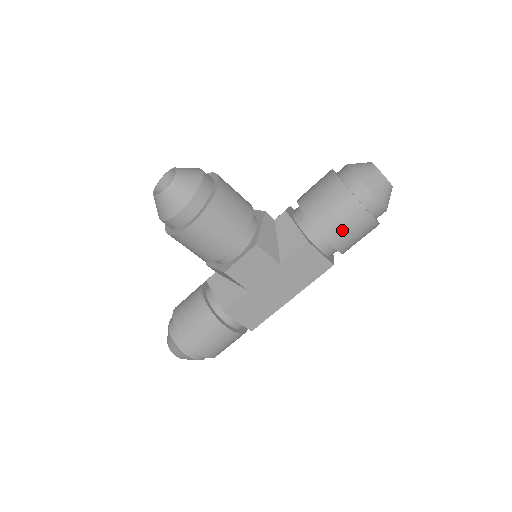
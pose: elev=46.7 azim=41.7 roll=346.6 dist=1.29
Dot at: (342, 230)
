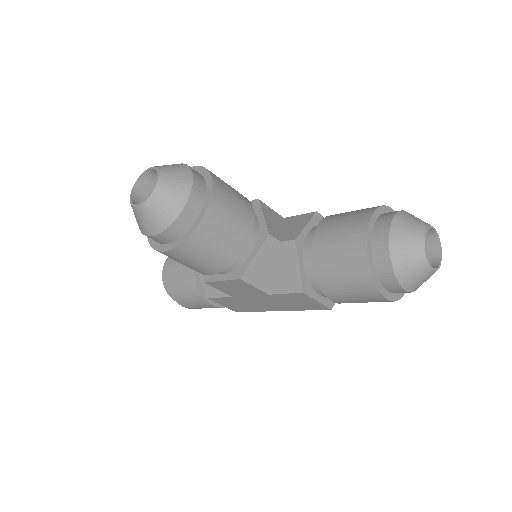
Dot at: (347, 297)
